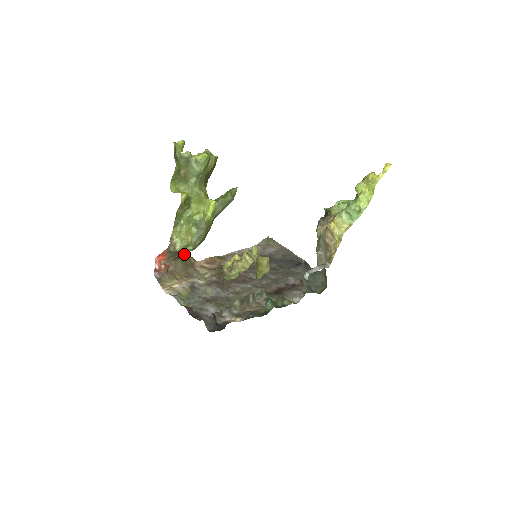
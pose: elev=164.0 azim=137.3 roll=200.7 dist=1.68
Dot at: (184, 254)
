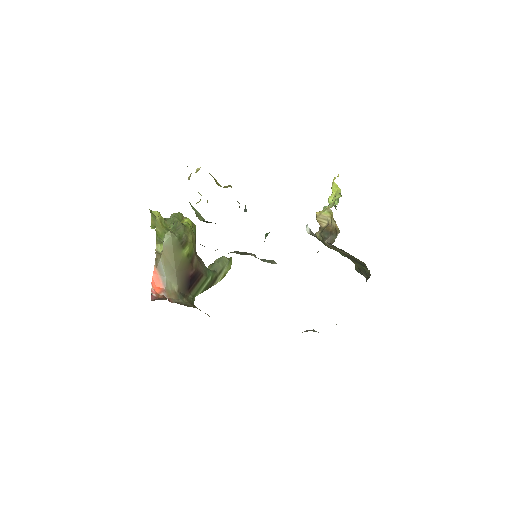
Dot at: (191, 304)
